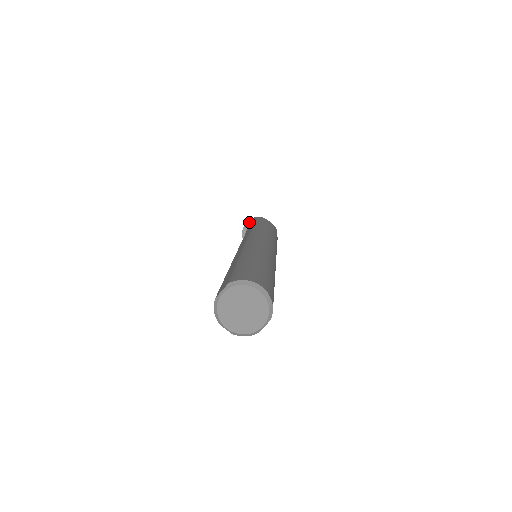
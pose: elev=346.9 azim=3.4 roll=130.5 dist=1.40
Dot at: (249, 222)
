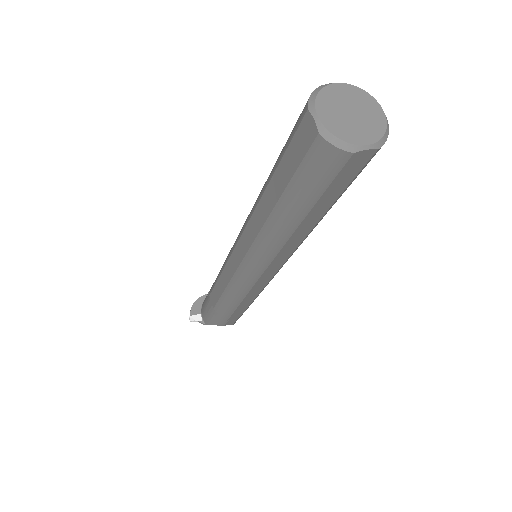
Dot at: occluded
